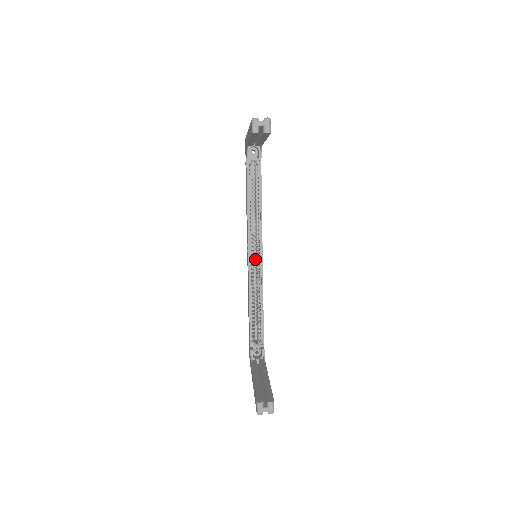
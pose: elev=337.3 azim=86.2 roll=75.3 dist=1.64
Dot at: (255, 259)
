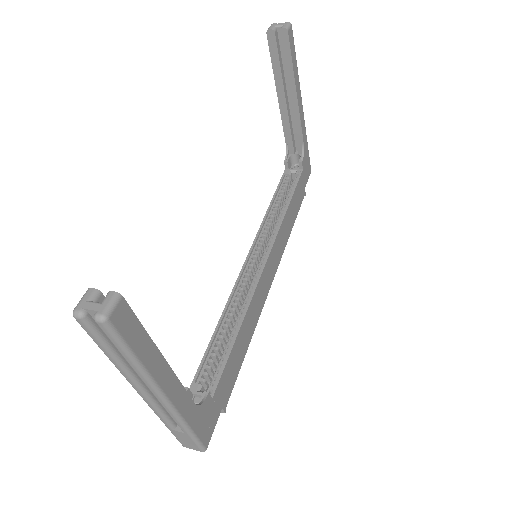
Dot at: occluded
